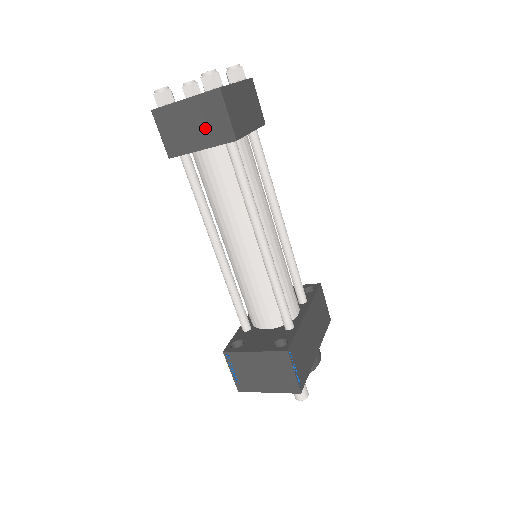
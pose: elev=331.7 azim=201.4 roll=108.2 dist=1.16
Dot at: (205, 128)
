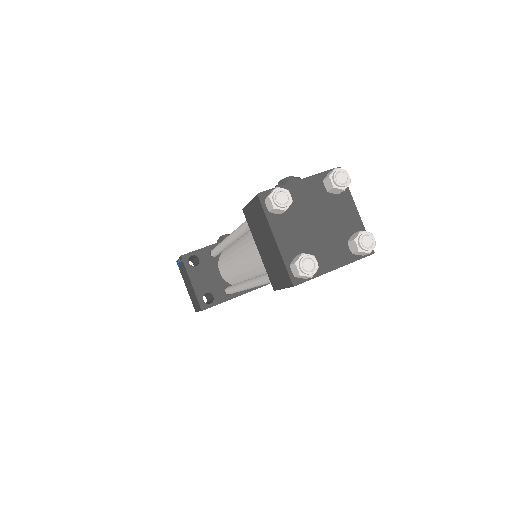
Dot at: (269, 260)
